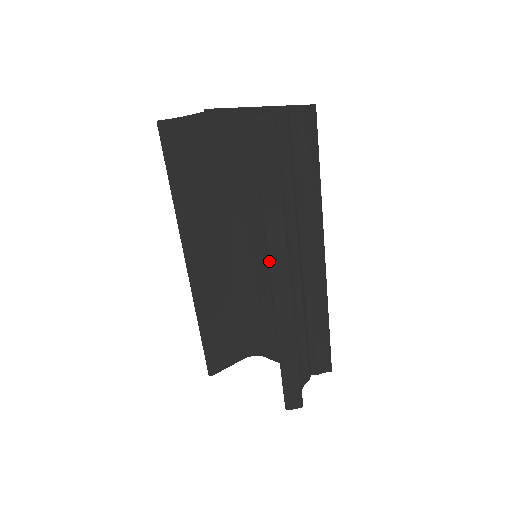
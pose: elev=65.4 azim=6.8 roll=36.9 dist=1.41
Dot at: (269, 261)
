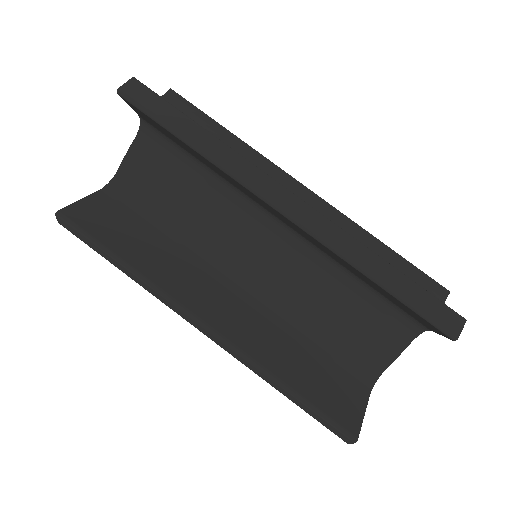
Dot at: (252, 189)
